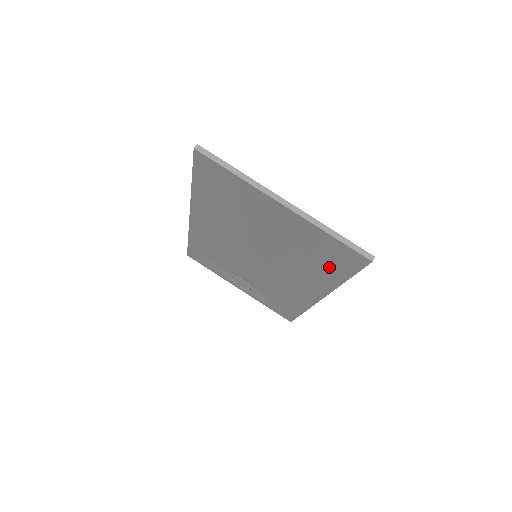
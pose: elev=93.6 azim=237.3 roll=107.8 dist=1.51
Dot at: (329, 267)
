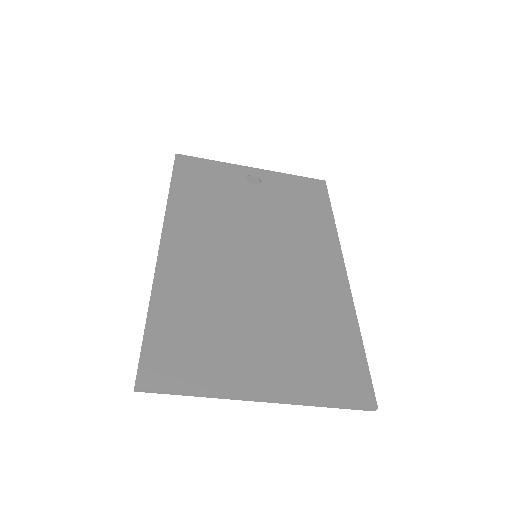
Dot at: (337, 345)
